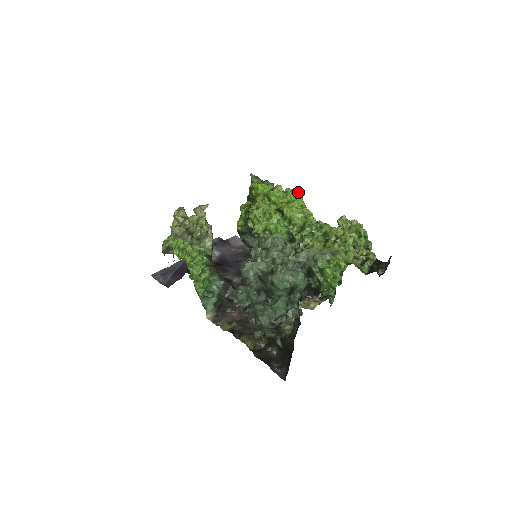
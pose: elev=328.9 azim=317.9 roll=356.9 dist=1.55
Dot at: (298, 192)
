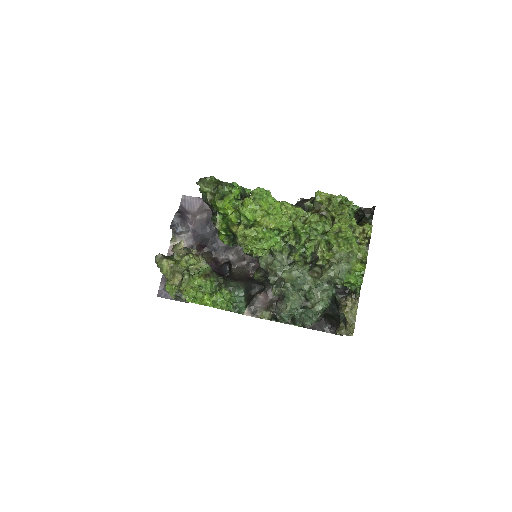
Dot at: (265, 191)
